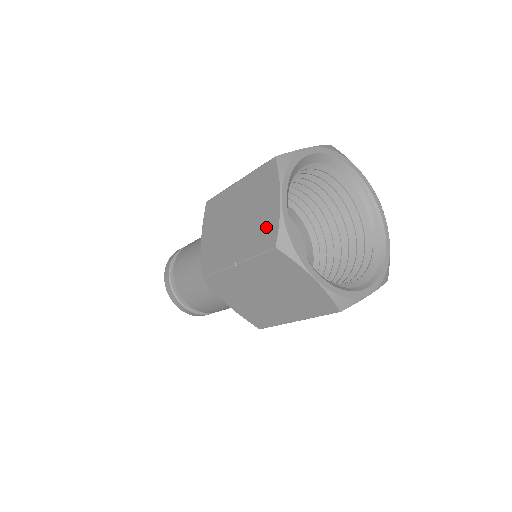
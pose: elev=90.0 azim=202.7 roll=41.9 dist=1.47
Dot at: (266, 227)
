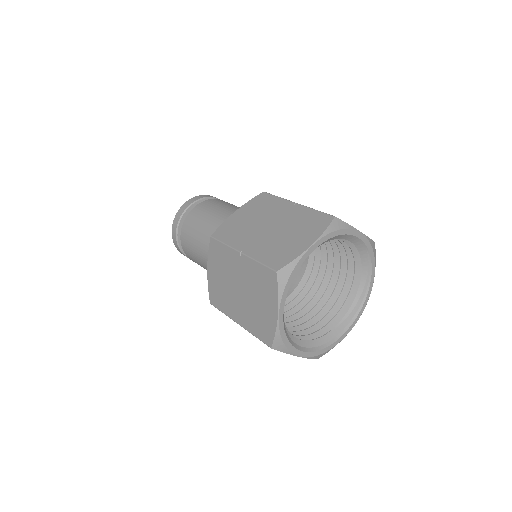
Dot at: (284, 252)
